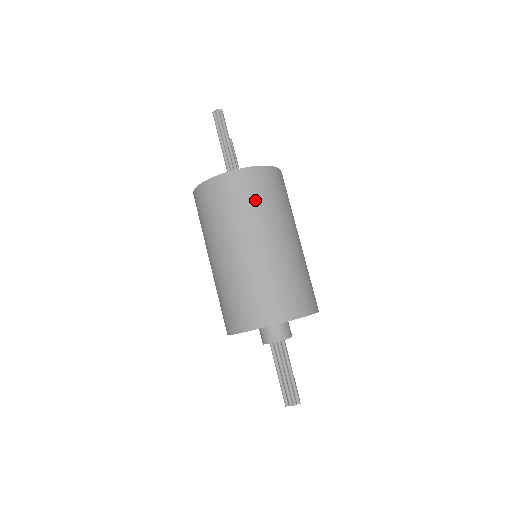
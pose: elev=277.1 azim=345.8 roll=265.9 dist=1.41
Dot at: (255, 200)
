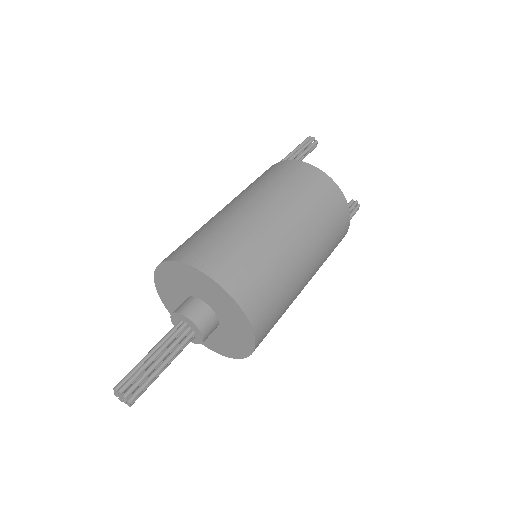
Dot at: (264, 179)
